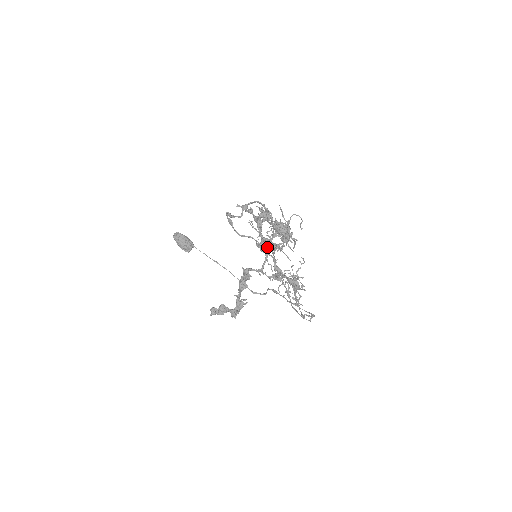
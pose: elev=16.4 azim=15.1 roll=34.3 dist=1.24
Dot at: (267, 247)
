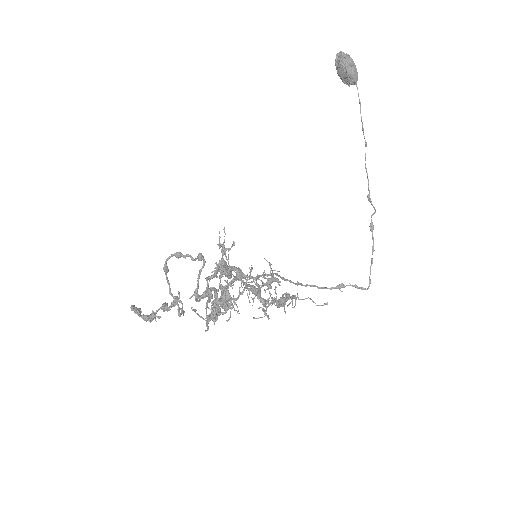
Dot at: (236, 280)
